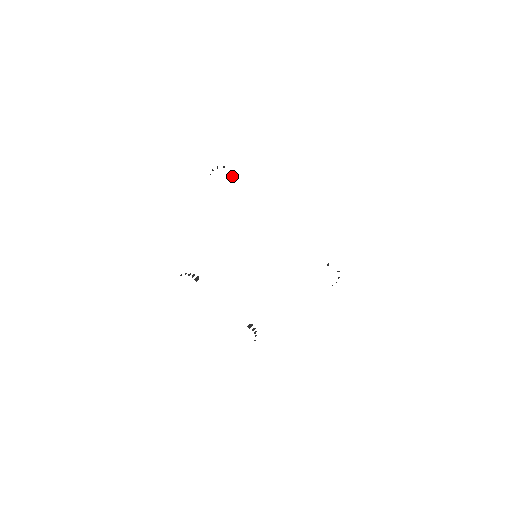
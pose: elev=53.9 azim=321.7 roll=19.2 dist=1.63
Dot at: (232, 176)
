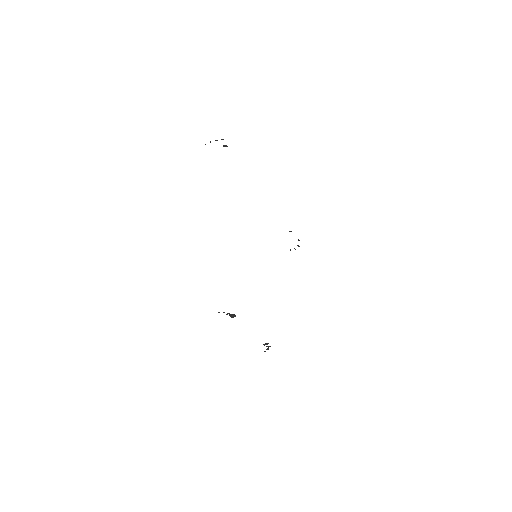
Dot at: (226, 146)
